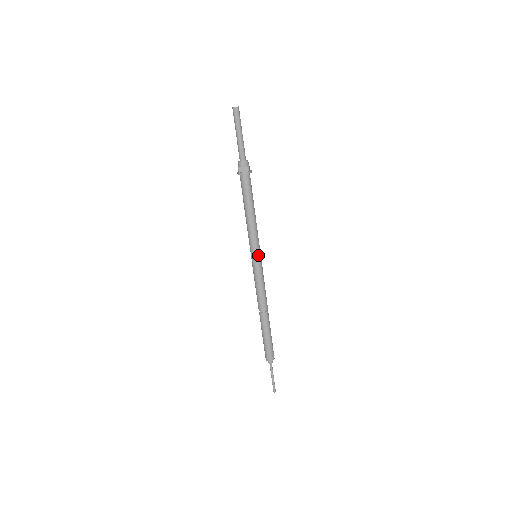
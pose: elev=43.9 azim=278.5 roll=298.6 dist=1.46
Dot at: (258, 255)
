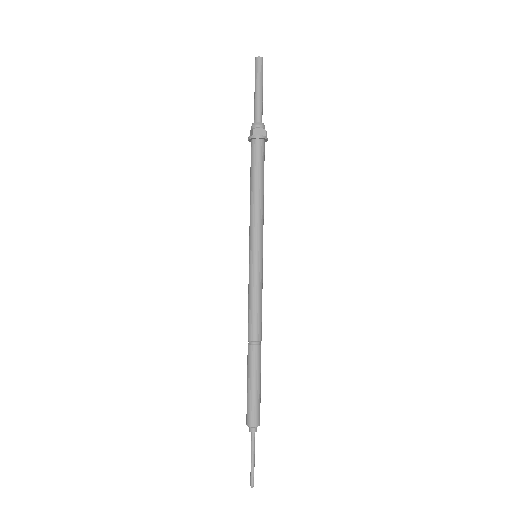
Dot at: (261, 253)
